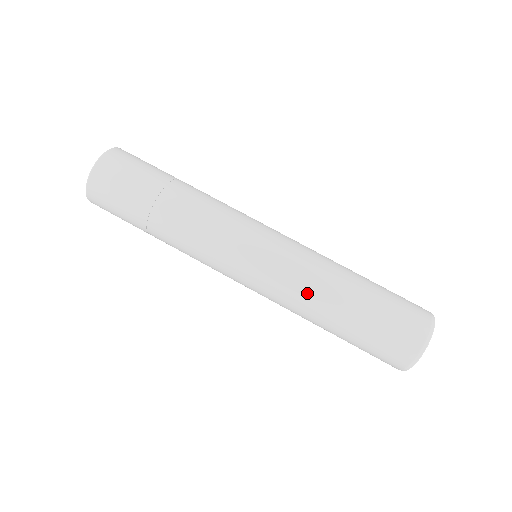
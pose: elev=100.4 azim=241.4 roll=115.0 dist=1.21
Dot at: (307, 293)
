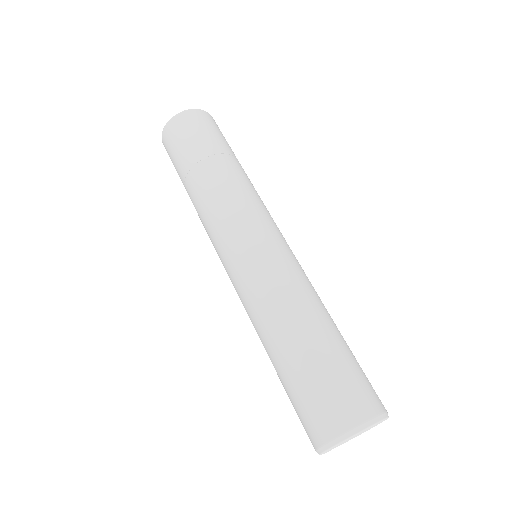
Dot at: (255, 318)
